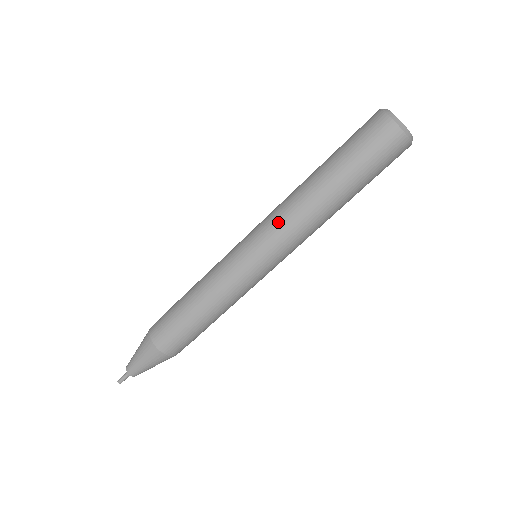
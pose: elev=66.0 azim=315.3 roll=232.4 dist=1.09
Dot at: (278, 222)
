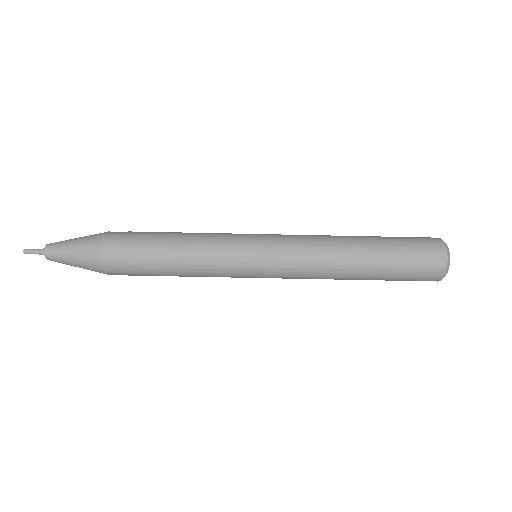
Dot at: (303, 236)
